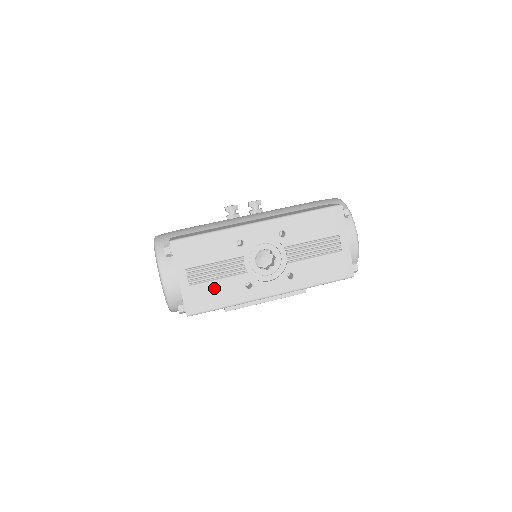
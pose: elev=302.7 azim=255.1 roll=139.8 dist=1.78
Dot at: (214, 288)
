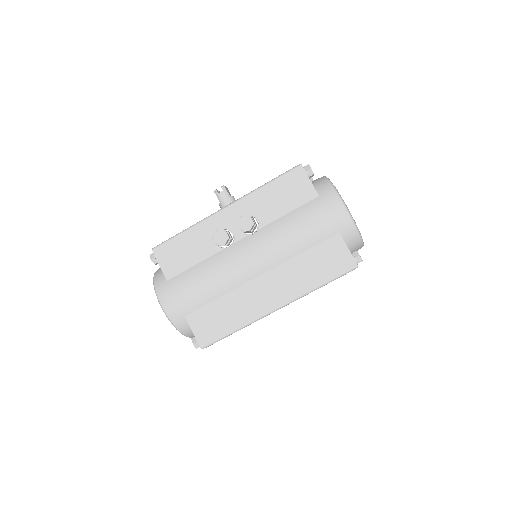
Dot at: occluded
